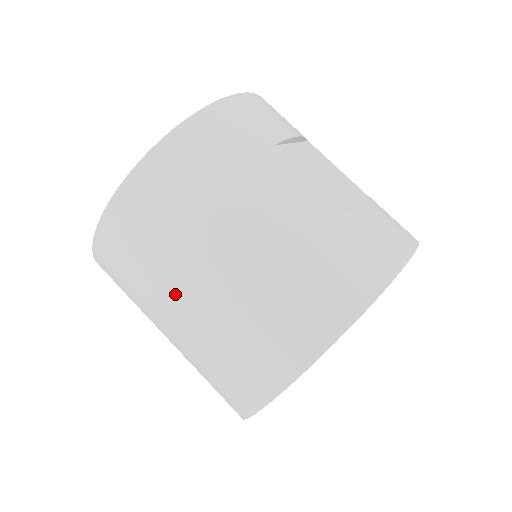
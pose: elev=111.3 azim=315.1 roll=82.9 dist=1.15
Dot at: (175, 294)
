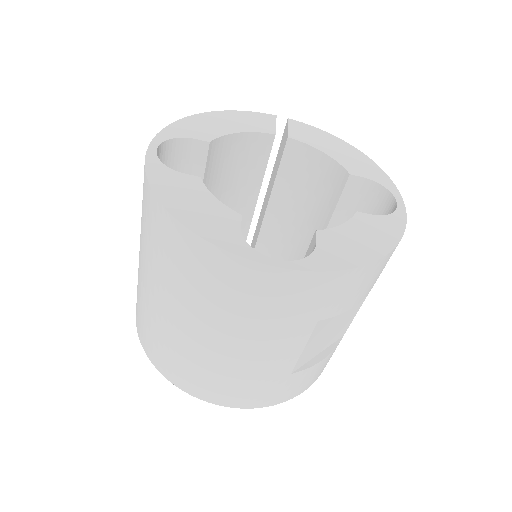
Dot at: (154, 286)
